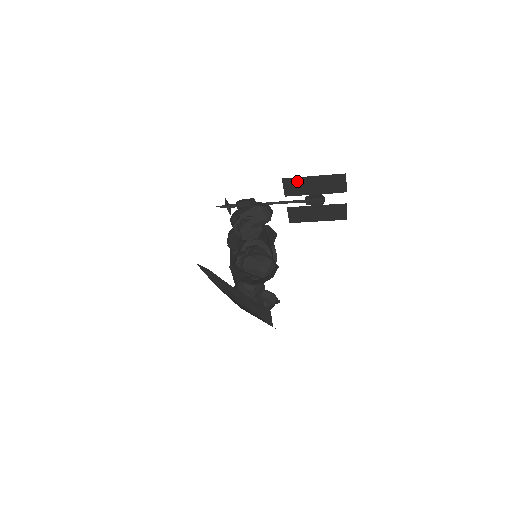
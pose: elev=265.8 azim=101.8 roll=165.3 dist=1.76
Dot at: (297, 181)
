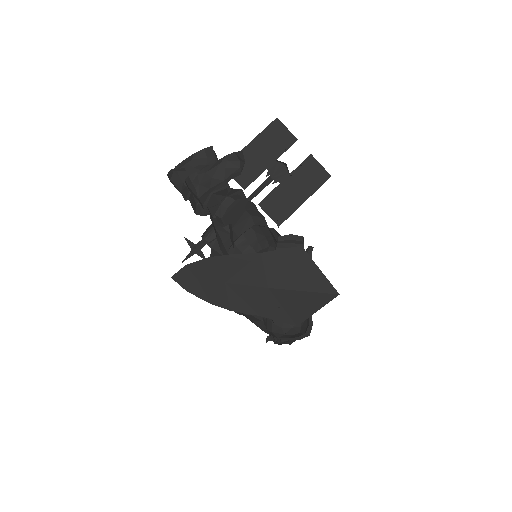
Dot at: occluded
